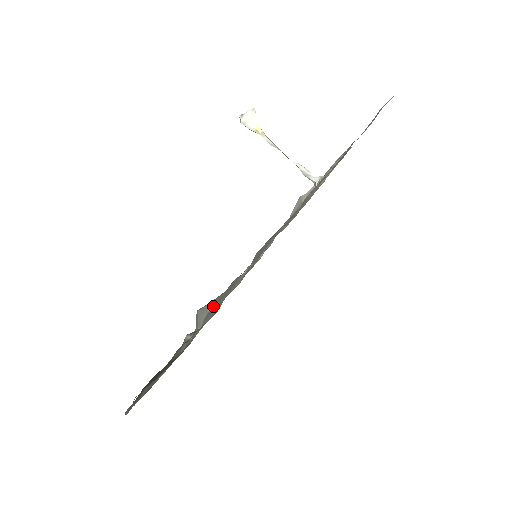
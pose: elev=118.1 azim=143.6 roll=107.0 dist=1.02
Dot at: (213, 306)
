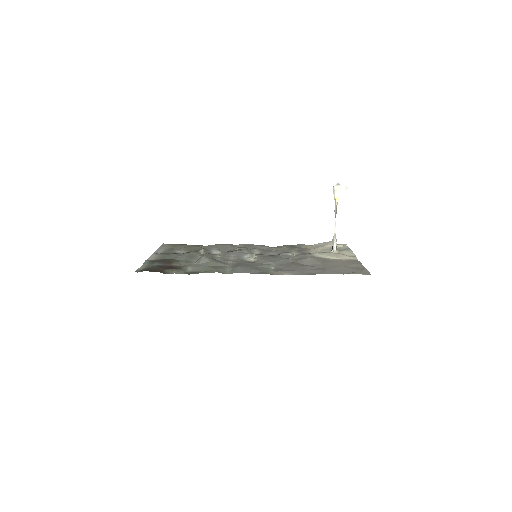
Dot at: (205, 264)
